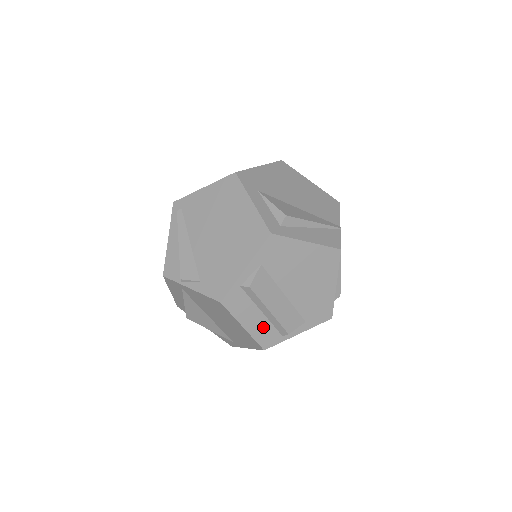
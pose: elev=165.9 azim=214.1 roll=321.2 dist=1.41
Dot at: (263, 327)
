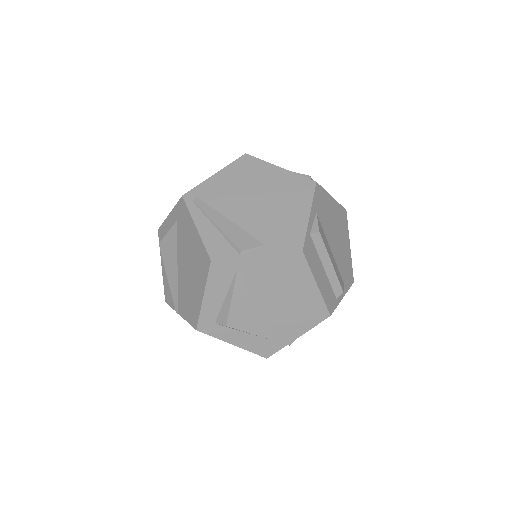
Dot at: (326, 286)
